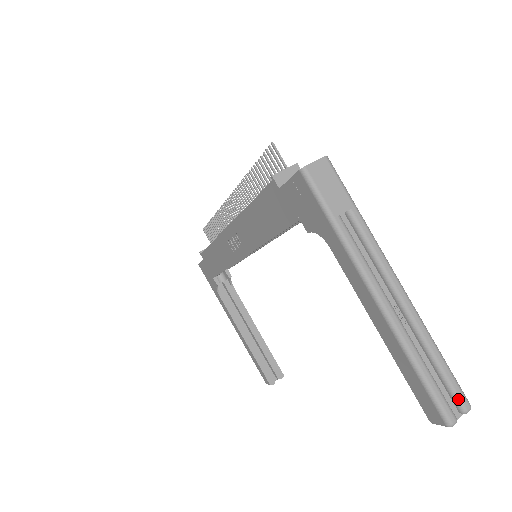
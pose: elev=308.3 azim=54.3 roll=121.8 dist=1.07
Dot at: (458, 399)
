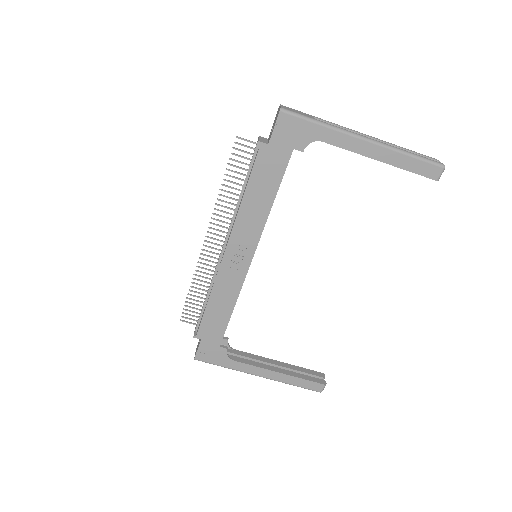
Dot at: (432, 159)
